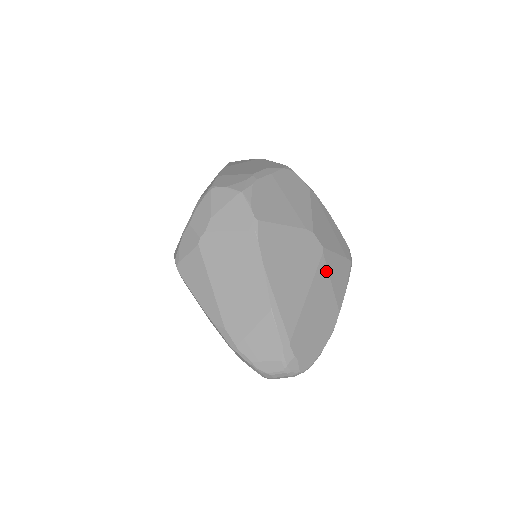
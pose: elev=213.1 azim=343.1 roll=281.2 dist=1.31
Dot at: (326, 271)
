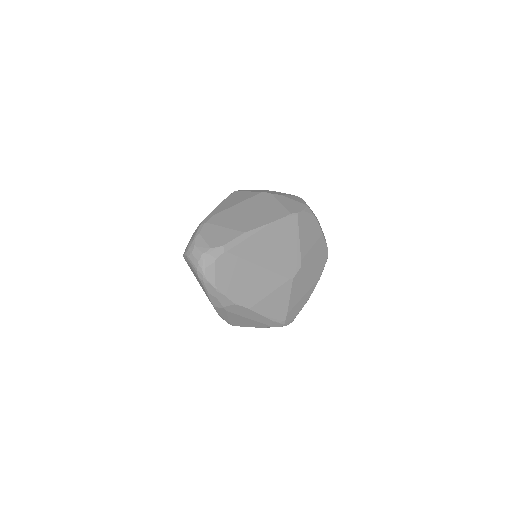
Dot at: (278, 286)
